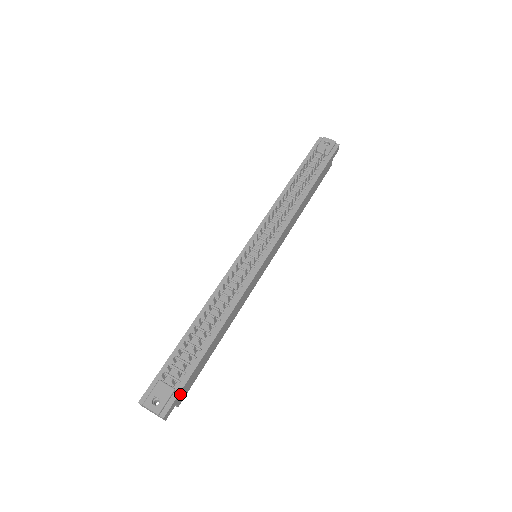
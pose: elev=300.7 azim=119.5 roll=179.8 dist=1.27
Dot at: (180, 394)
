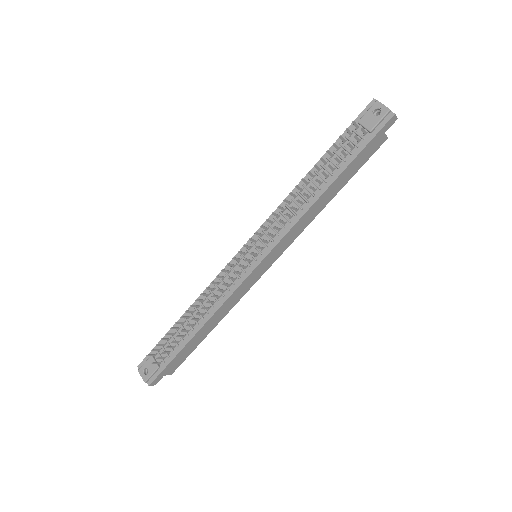
Dot at: (165, 371)
